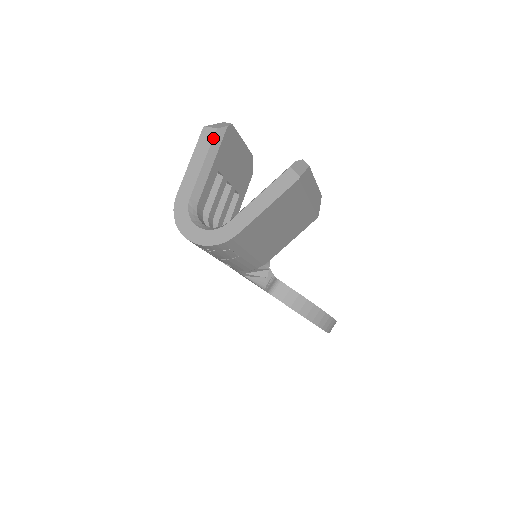
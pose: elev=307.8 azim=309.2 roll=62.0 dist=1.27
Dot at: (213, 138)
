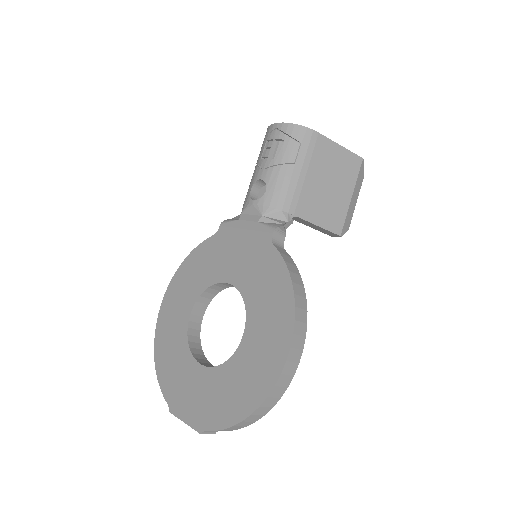
Dot at: occluded
